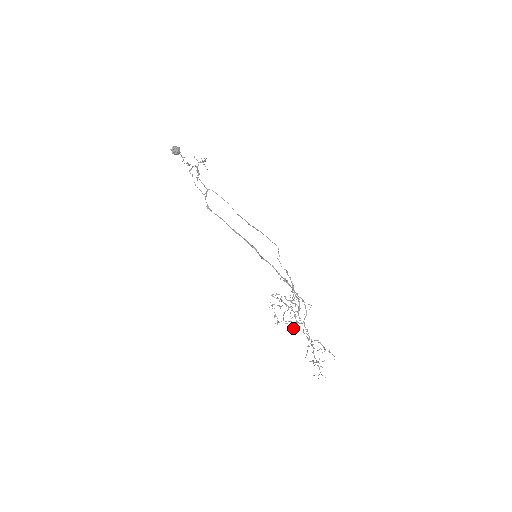
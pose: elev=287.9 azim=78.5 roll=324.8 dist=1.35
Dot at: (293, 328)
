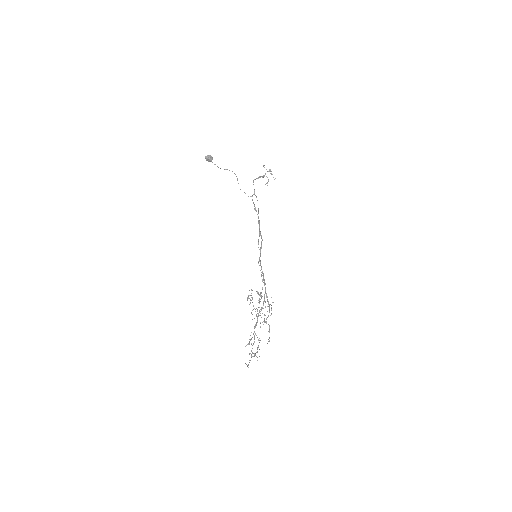
Dot at: occluded
